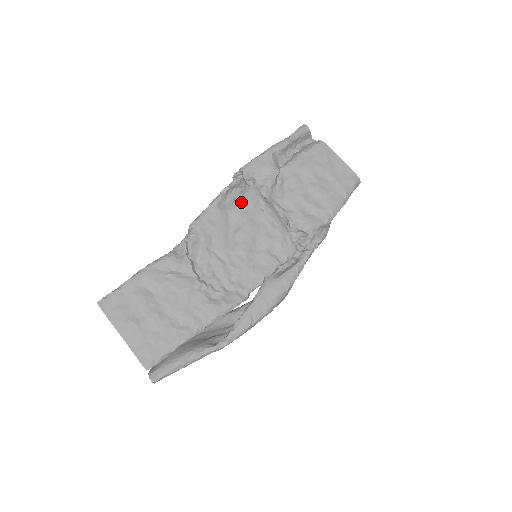
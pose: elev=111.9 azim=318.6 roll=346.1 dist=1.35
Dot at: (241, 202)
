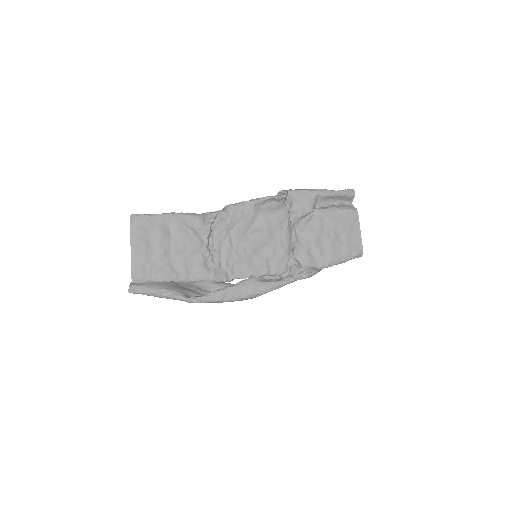
Dot at: (272, 214)
